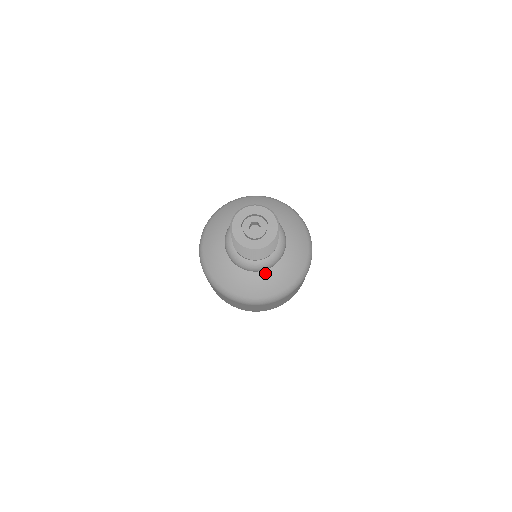
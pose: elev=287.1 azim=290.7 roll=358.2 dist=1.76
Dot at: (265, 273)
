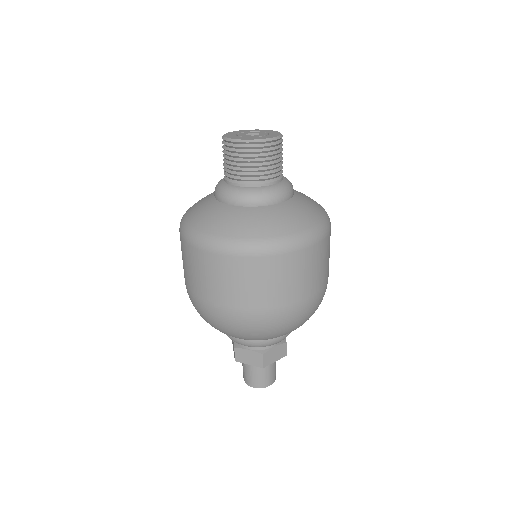
Dot at: (284, 205)
